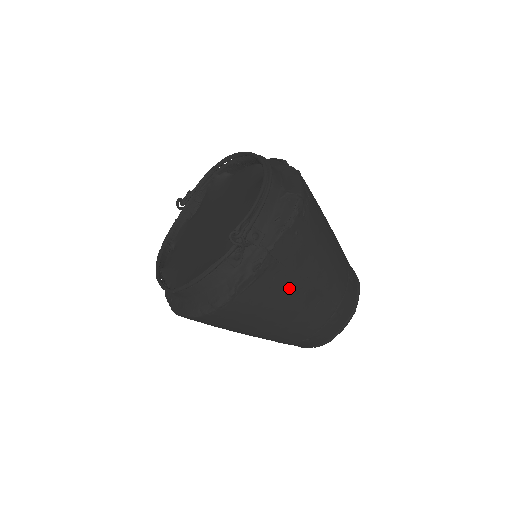
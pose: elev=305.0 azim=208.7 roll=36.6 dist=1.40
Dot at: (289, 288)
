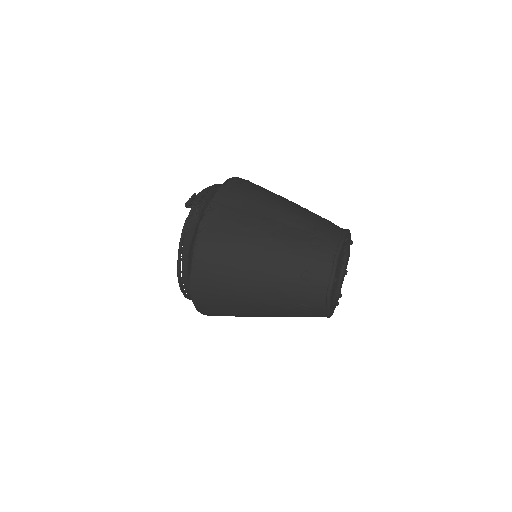
Dot at: (245, 221)
